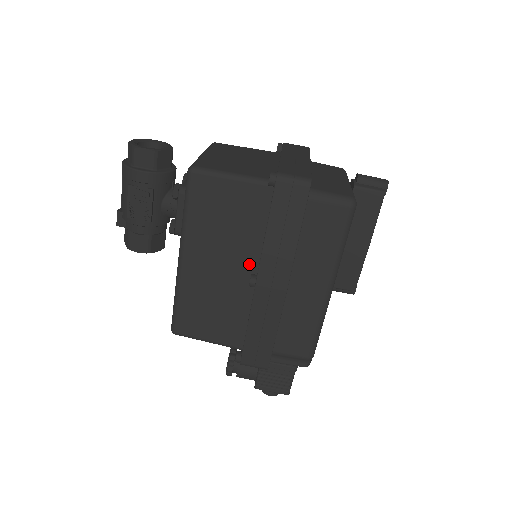
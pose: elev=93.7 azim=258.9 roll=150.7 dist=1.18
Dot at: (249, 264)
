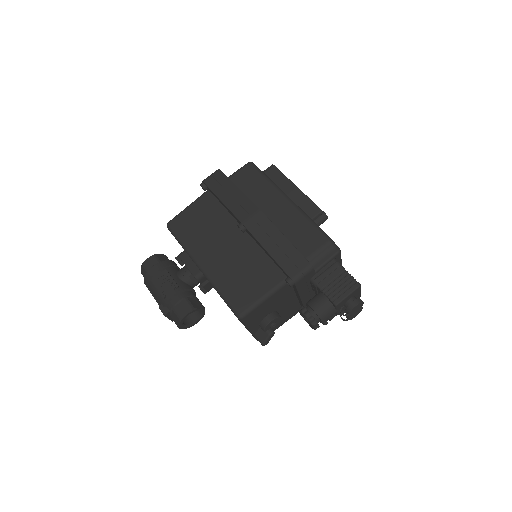
Dot at: (236, 230)
